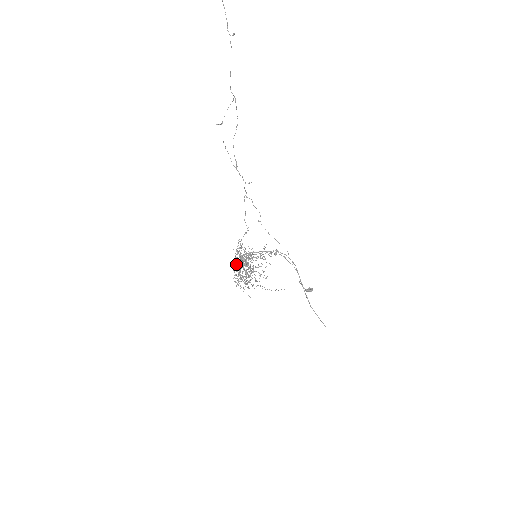
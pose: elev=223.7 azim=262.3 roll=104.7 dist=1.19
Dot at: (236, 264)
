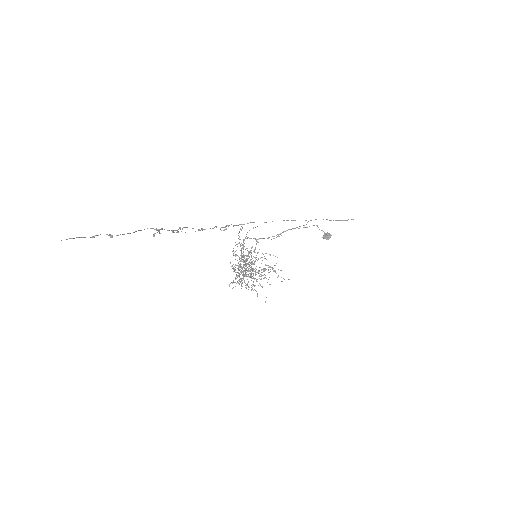
Dot at: occluded
